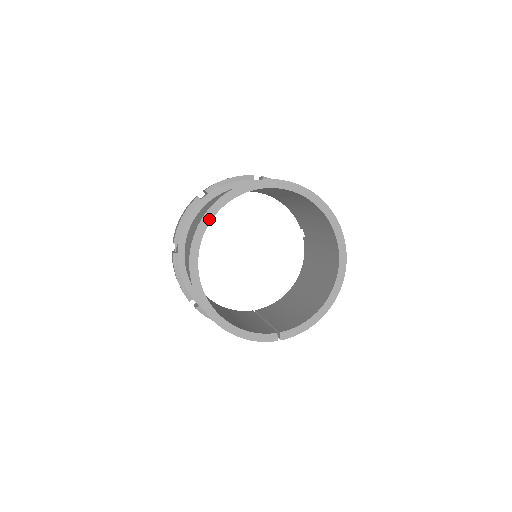
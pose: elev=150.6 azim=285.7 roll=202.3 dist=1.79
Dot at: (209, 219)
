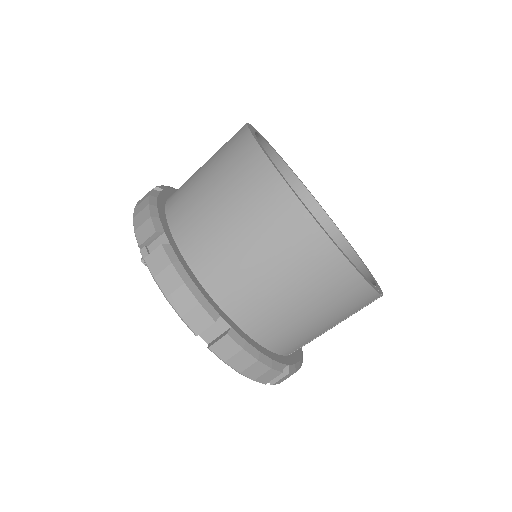
Dot at: (254, 134)
